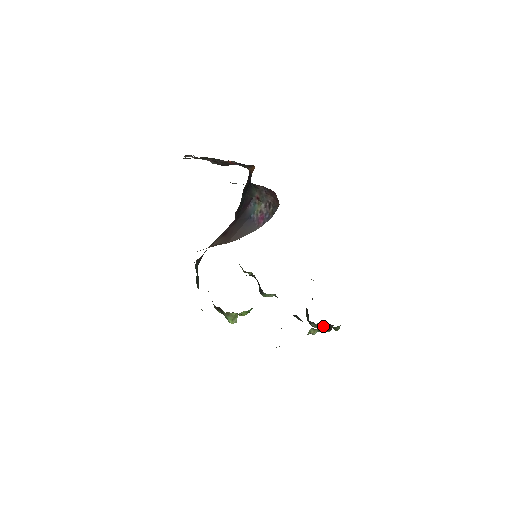
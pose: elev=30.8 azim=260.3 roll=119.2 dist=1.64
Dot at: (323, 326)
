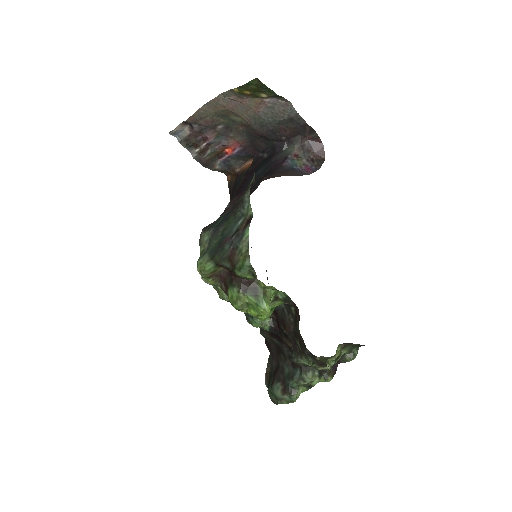
Dot at: occluded
